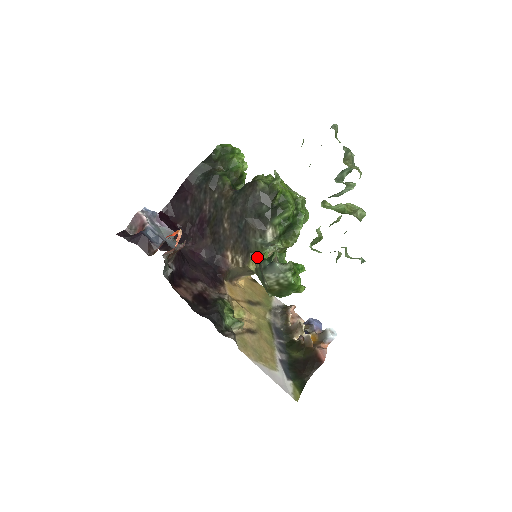
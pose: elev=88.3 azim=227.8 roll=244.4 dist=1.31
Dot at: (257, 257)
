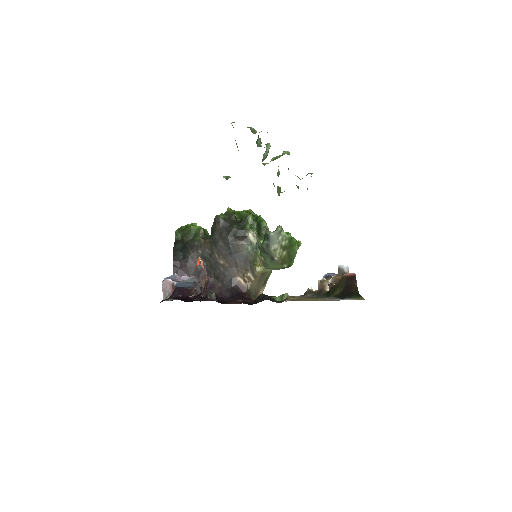
Dot at: (257, 262)
